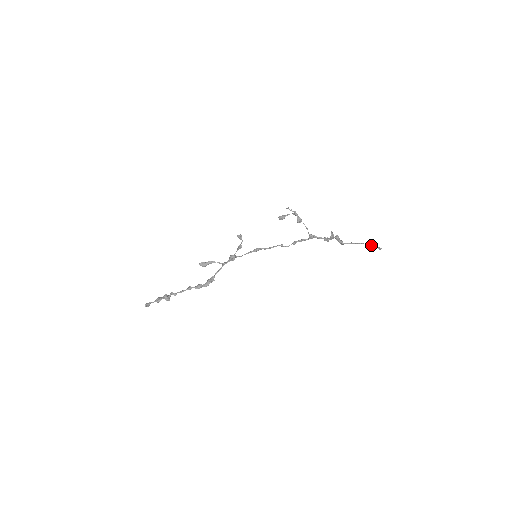
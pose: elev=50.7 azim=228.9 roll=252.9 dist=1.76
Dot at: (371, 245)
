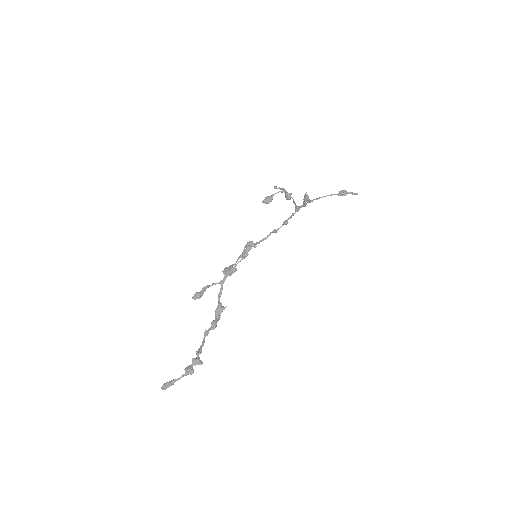
Dot at: (346, 194)
